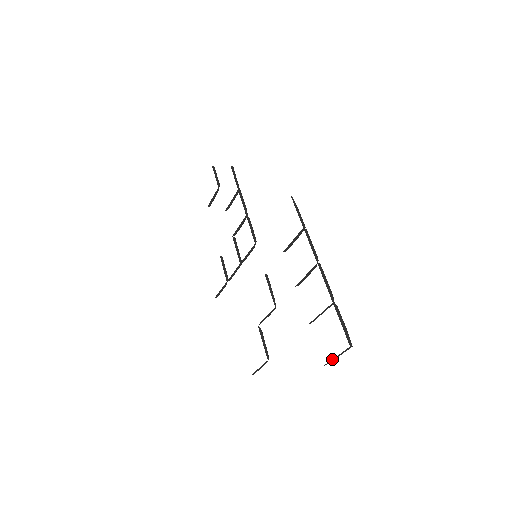
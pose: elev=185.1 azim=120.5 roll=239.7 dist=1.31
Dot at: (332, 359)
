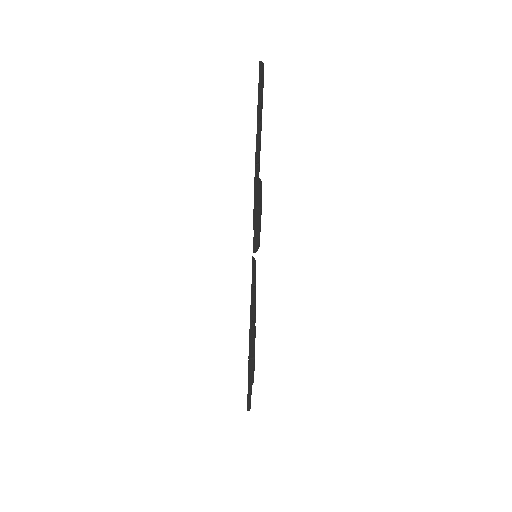
Dot at: (259, 72)
